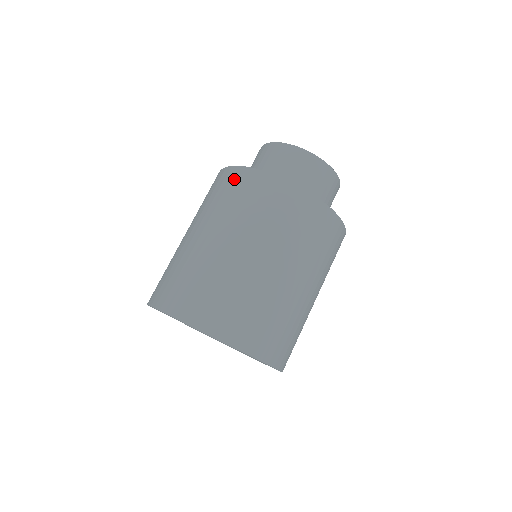
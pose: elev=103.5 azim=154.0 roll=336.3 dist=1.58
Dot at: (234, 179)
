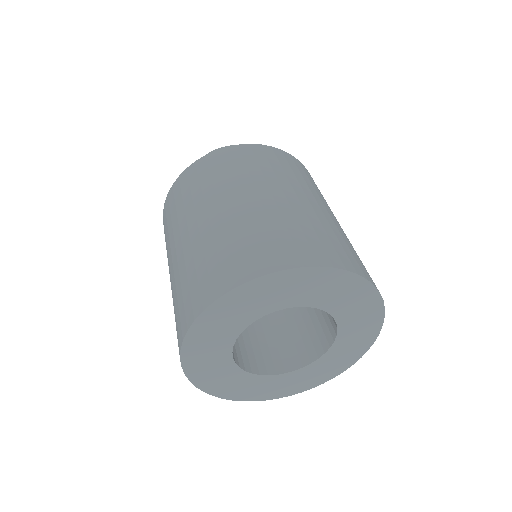
Dot at: (165, 217)
